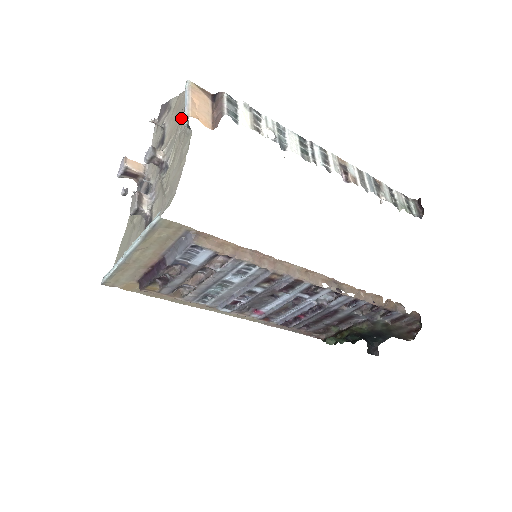
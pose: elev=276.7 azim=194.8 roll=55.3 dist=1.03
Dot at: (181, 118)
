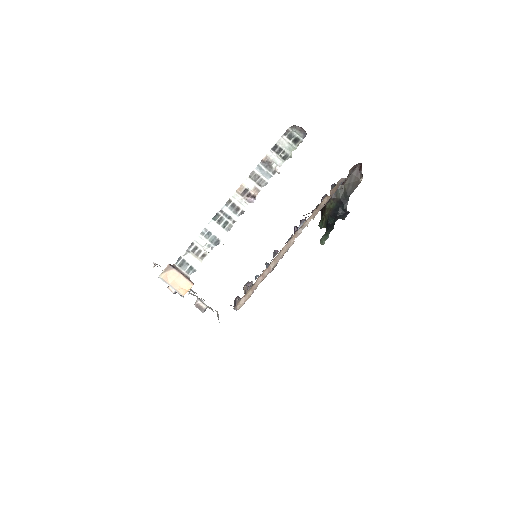
Dot at: occluded
